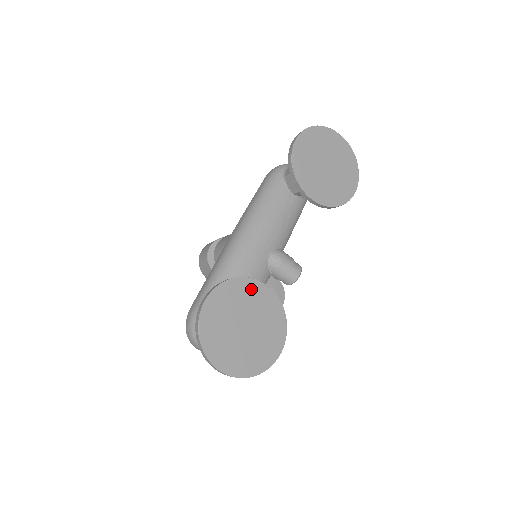
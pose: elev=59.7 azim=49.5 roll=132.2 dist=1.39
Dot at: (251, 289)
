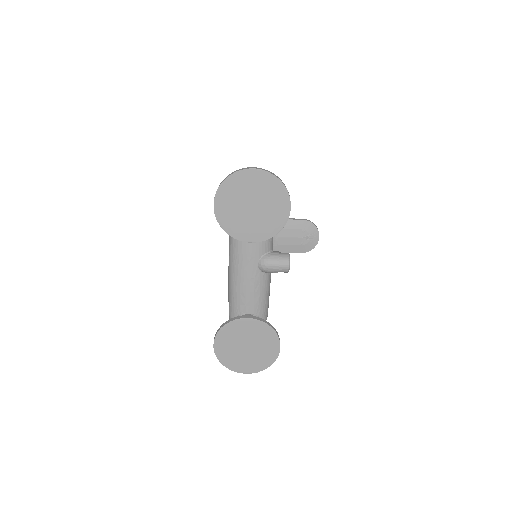
Dot at: (239, 326)
